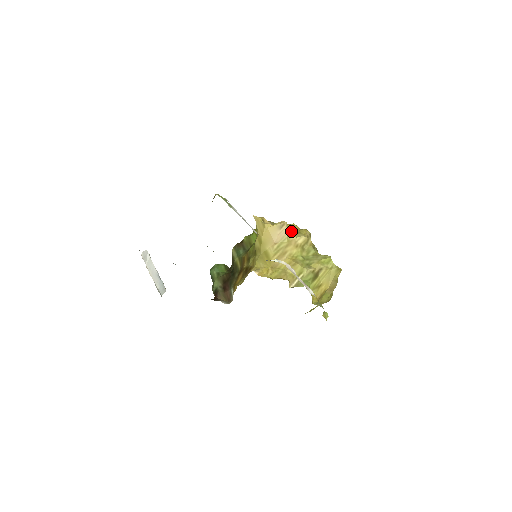
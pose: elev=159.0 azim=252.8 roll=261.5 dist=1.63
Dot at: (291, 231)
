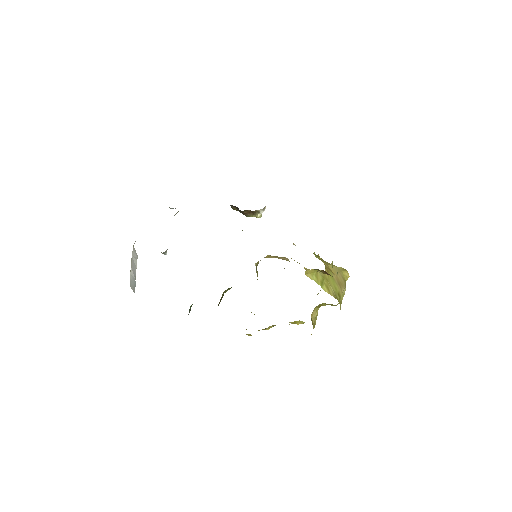
Dot at: occluded
